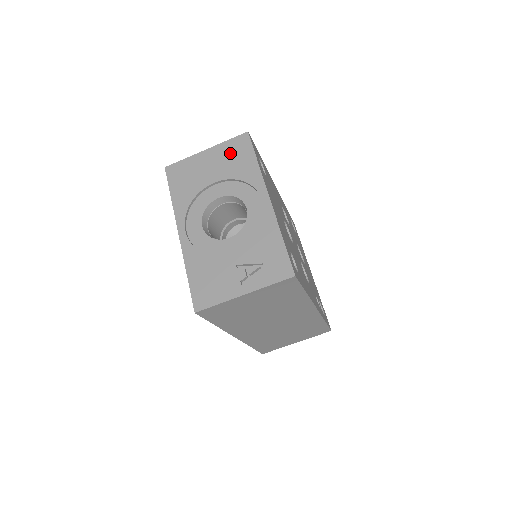
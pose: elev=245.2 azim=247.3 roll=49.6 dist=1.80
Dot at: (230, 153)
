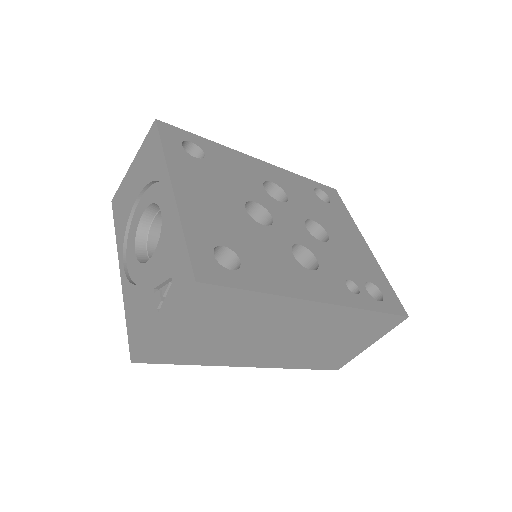
Dot at: (145, 154)
